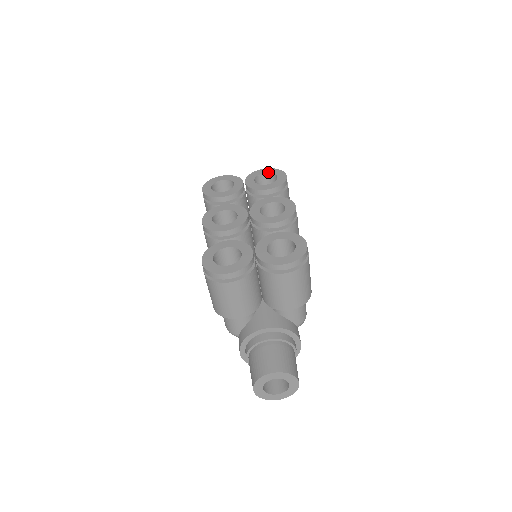
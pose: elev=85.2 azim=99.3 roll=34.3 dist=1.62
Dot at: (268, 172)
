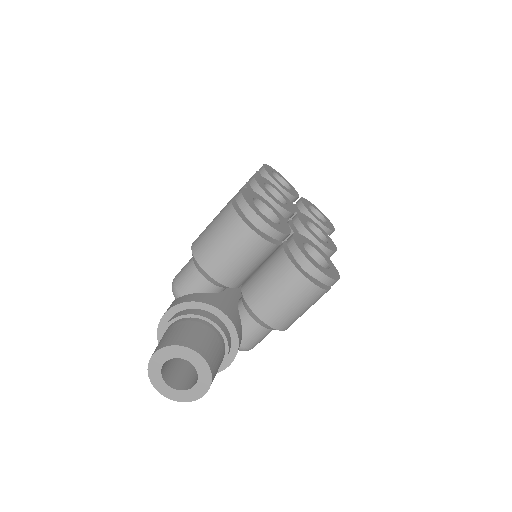
Dot at: (321, 213)
